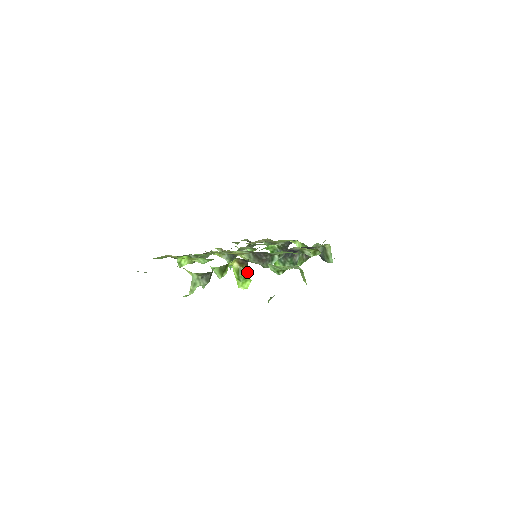
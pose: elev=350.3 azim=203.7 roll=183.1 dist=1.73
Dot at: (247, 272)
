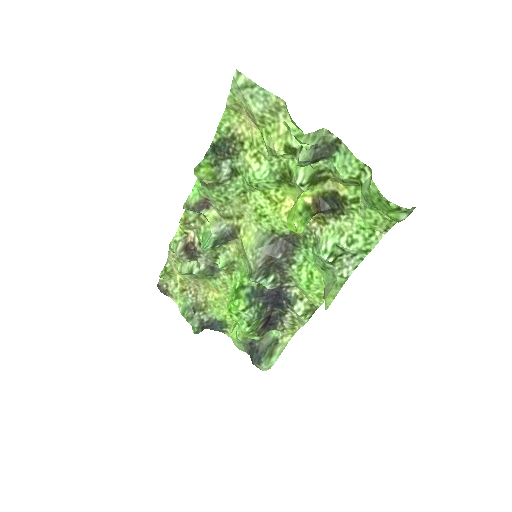
Dot at: (310, 219)
